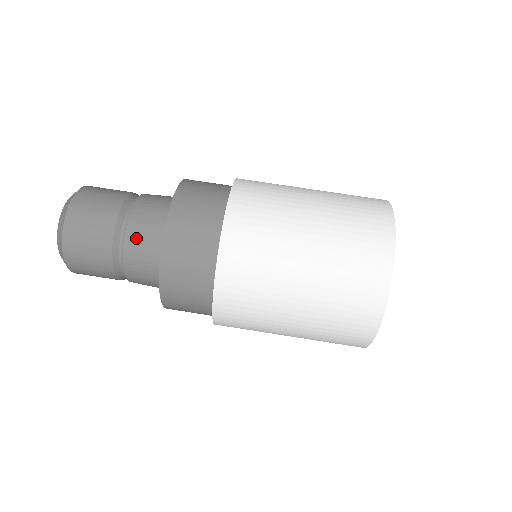
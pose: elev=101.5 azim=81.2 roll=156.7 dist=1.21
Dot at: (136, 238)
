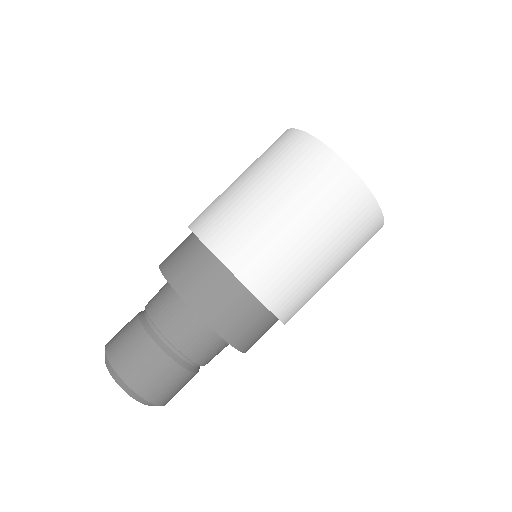
Dot at: (157, 309)
